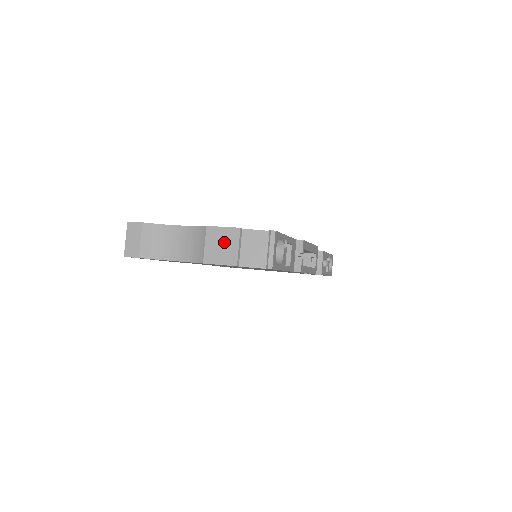
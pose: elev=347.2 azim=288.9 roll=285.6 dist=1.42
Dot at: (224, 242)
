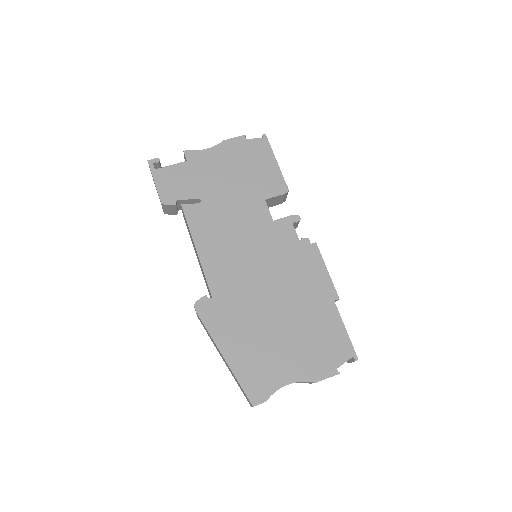
Dot at: occluded
